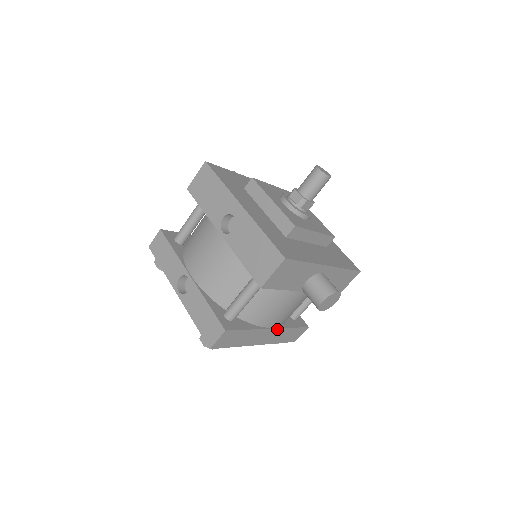
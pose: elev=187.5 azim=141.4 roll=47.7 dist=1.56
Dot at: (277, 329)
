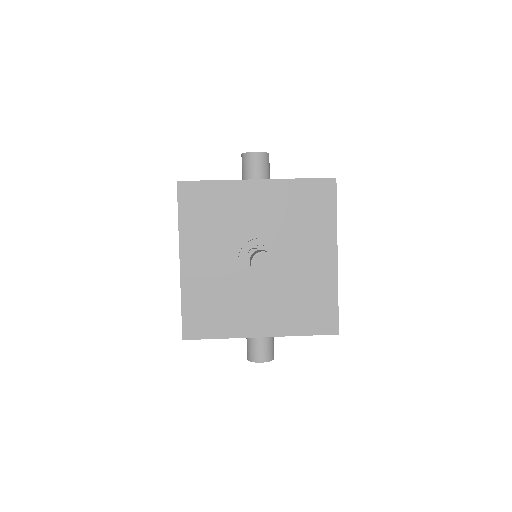
Dot at: occluded
